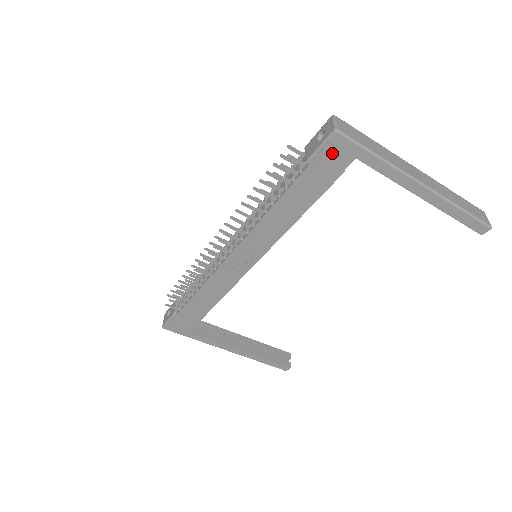
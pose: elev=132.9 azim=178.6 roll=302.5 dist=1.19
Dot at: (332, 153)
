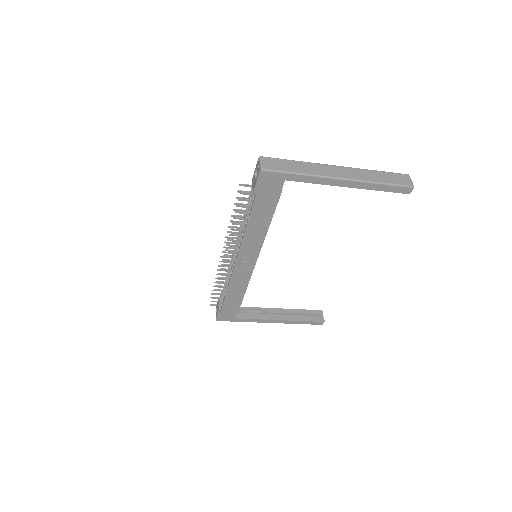
Dot at: (267, 183)
